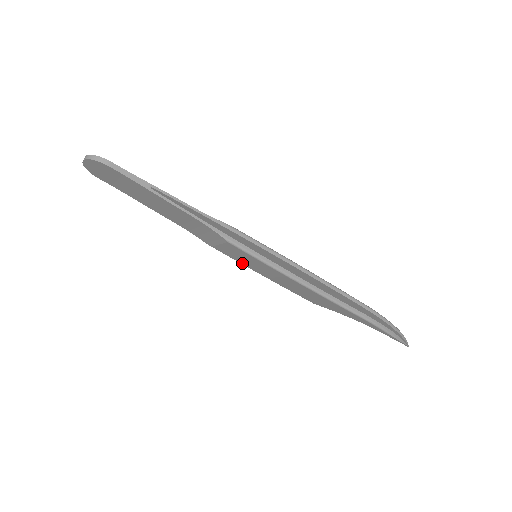
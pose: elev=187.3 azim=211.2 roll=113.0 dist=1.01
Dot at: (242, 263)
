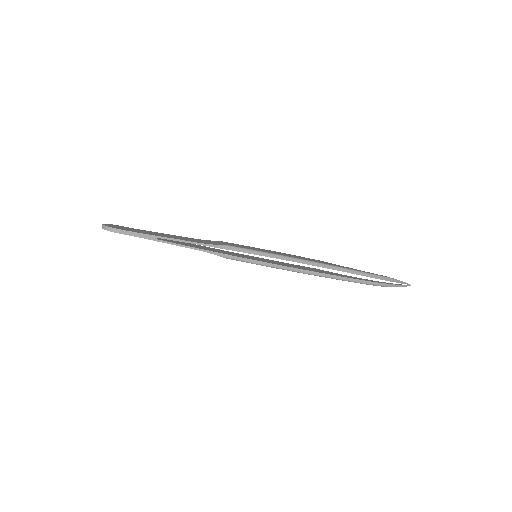
Dot at: occluded
